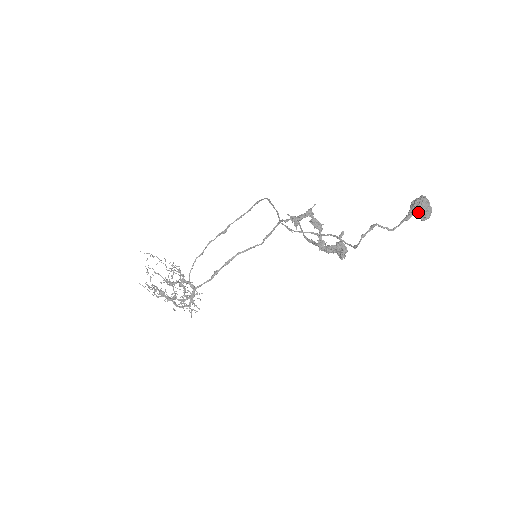
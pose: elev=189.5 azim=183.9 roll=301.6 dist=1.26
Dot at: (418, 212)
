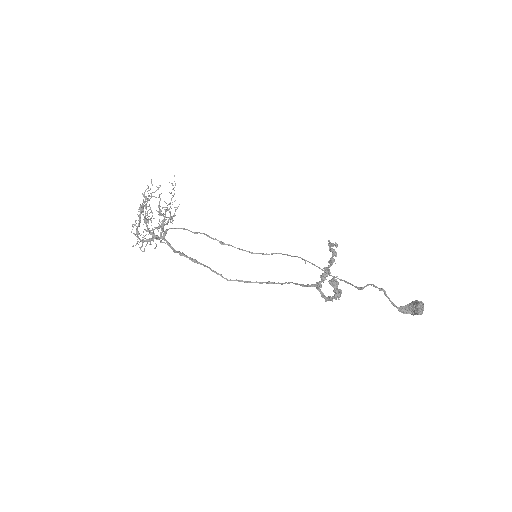
Dot at: (419, 302)
